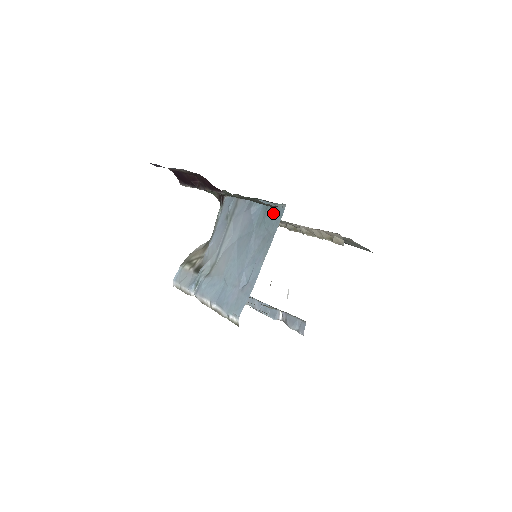
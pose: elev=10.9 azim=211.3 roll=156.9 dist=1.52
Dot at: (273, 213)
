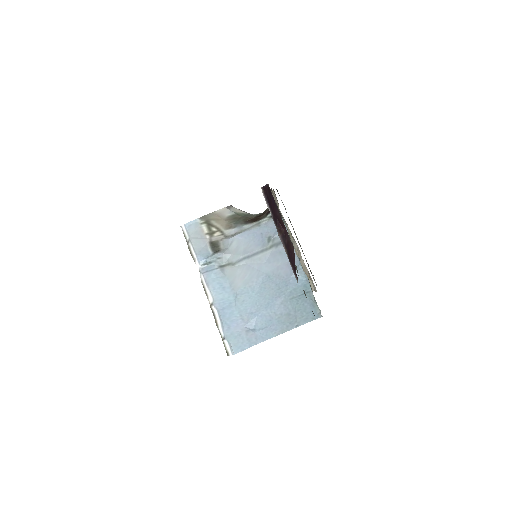
Dot at: (309, 306)
